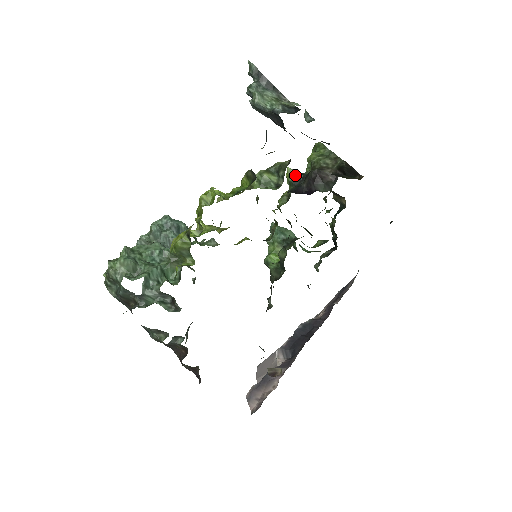
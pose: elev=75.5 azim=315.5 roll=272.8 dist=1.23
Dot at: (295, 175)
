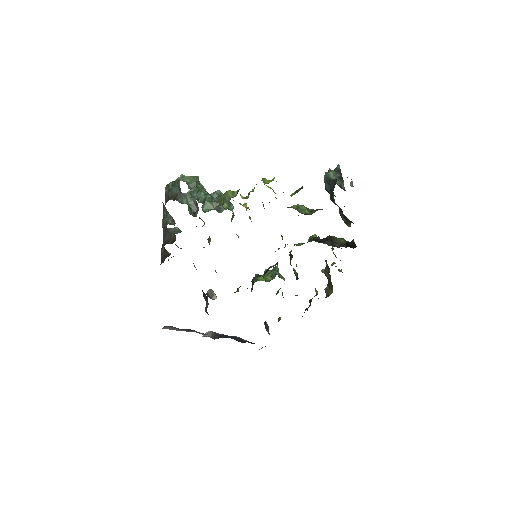
Dot at: (317, 237)
